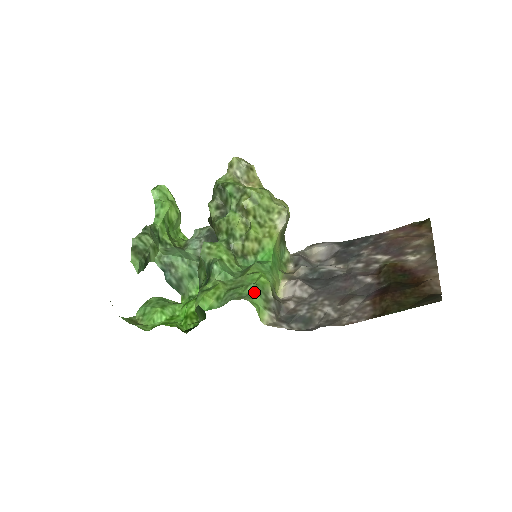
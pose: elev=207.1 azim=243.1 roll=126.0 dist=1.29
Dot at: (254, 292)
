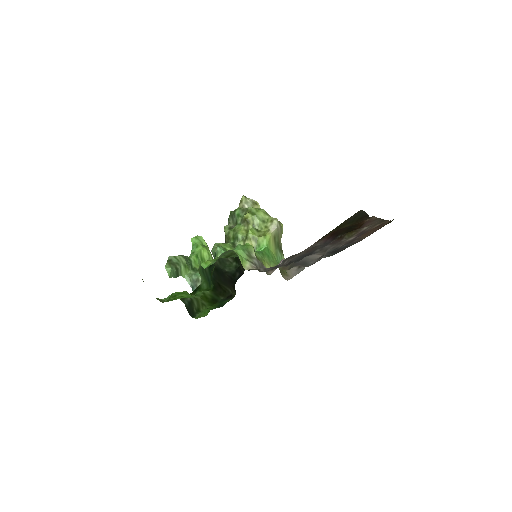
Dot at: (239, 248)
